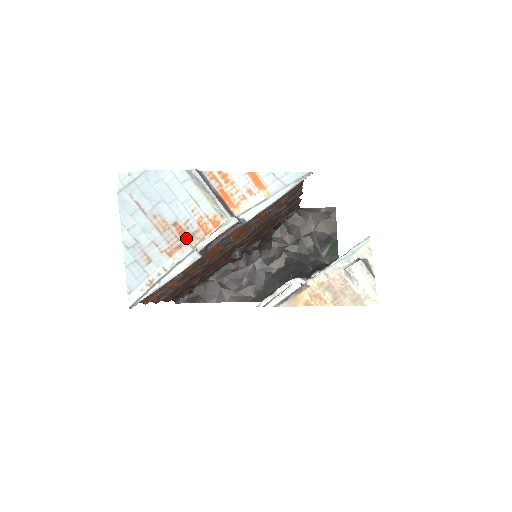
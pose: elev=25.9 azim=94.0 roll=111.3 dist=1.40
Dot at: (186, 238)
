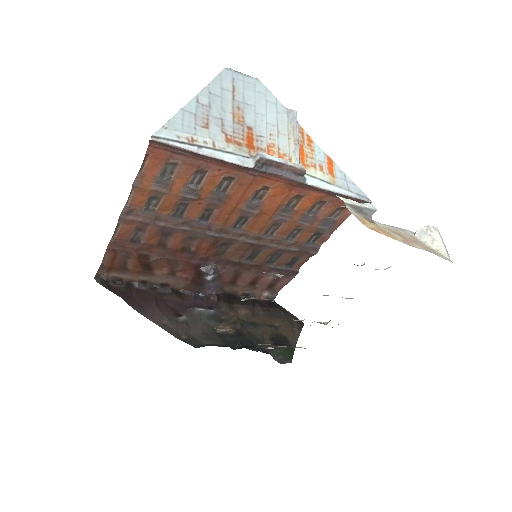
Dot at: (250, 145)
